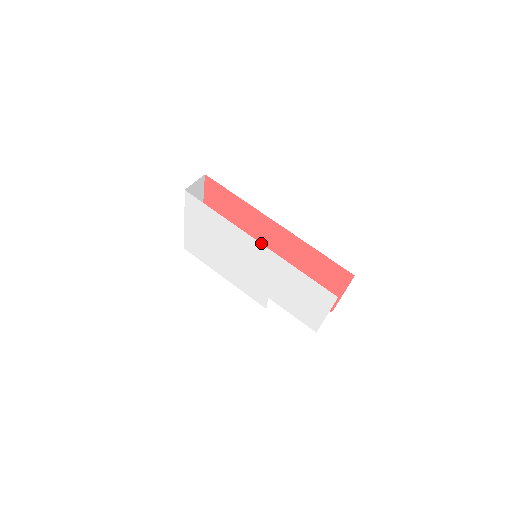
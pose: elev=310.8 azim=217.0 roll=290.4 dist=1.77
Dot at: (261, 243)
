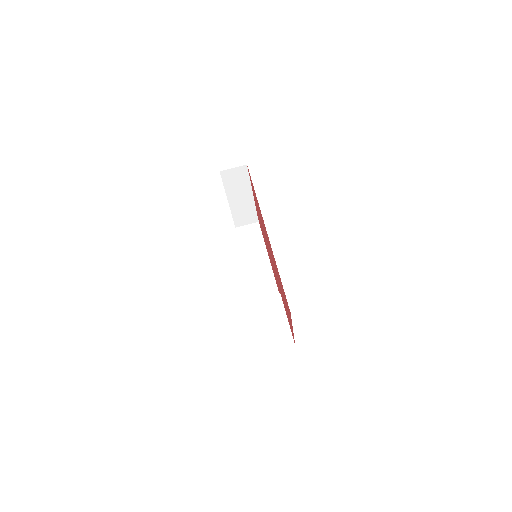
Dot at: occluded
